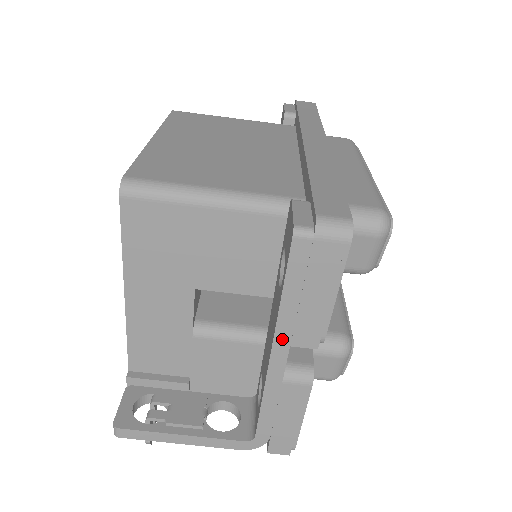
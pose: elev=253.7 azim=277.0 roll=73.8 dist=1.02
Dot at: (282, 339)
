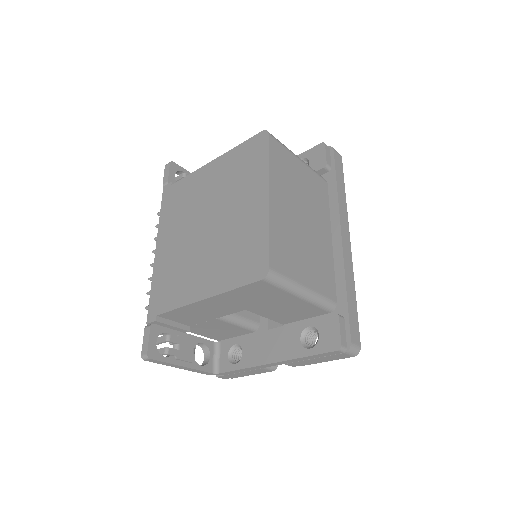
Dot at: (284, 362)
